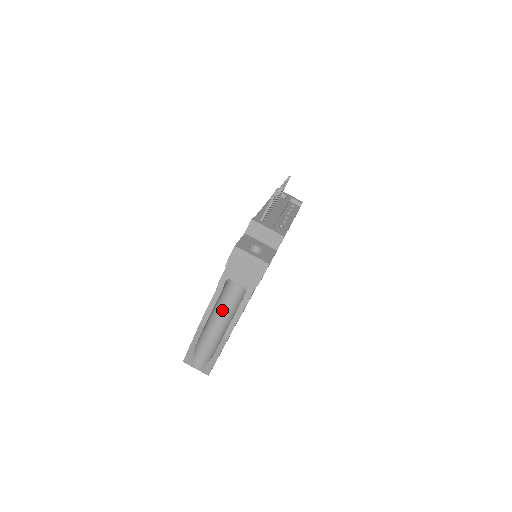
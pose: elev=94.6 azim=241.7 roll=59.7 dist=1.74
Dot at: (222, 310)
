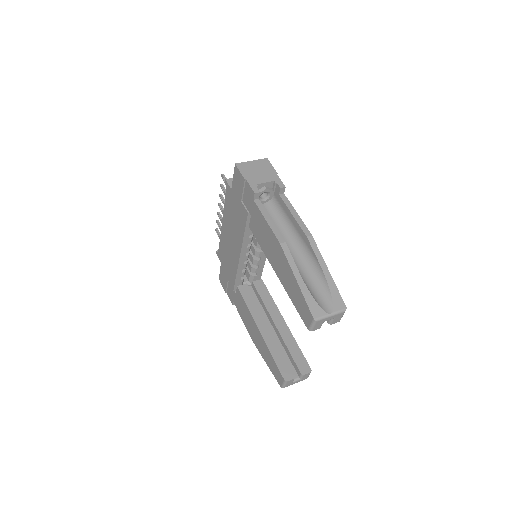
Dot at: occluded
